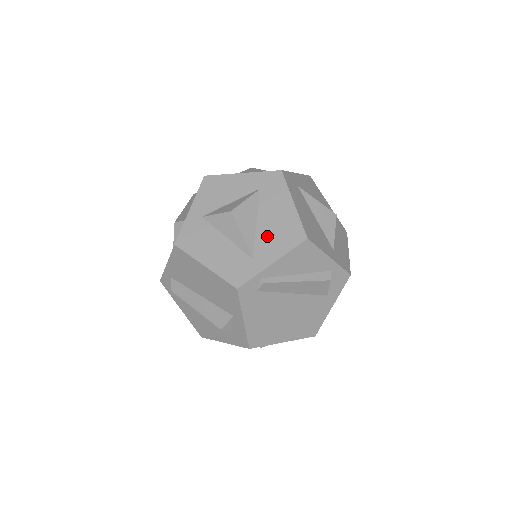
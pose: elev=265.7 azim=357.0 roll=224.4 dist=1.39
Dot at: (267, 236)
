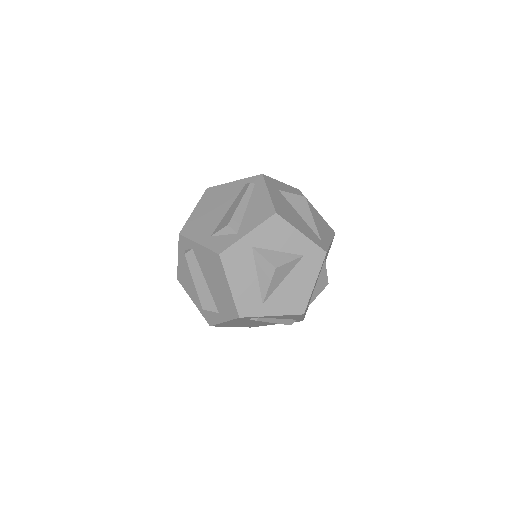
Dot at: (283, 295)
